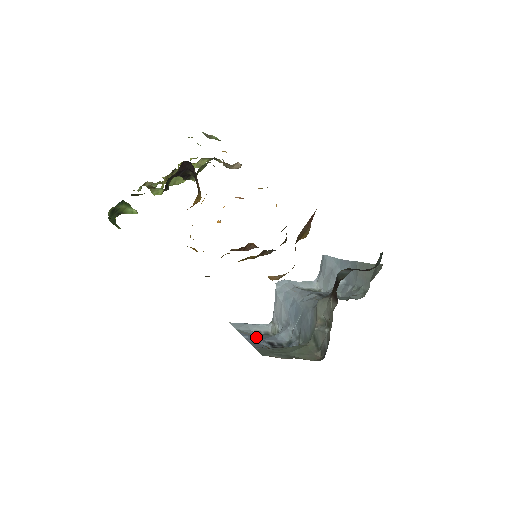
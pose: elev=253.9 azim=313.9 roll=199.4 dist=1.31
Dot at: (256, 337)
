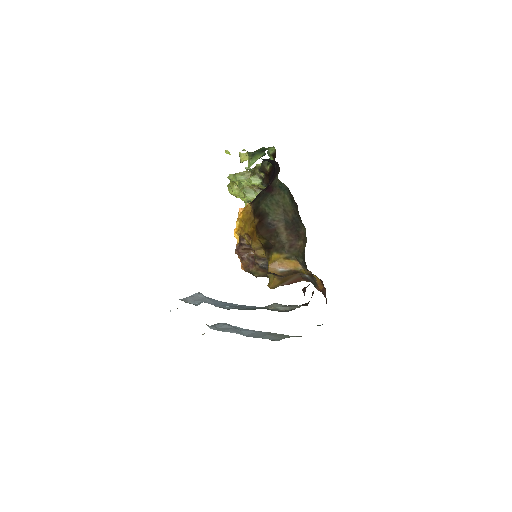
Dot at: occluded
